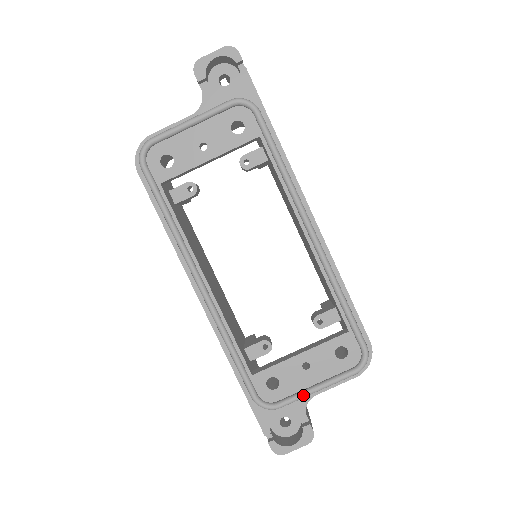
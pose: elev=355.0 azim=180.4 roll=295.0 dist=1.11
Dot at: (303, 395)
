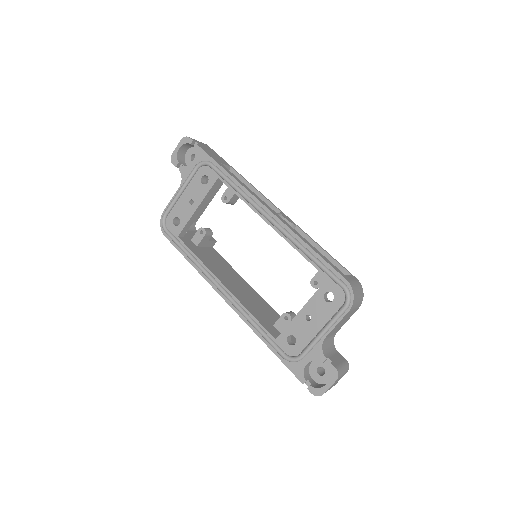
Dot at: (314, 341)
